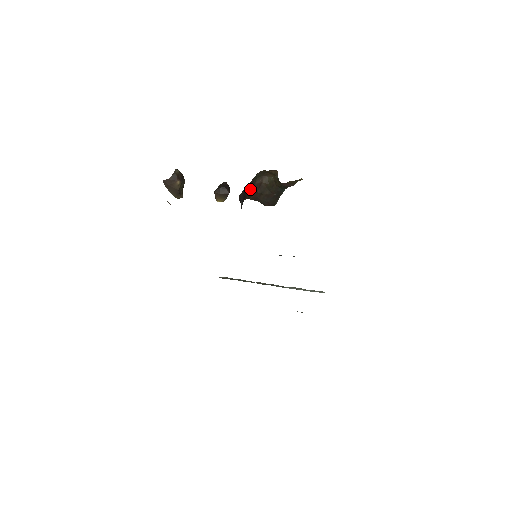
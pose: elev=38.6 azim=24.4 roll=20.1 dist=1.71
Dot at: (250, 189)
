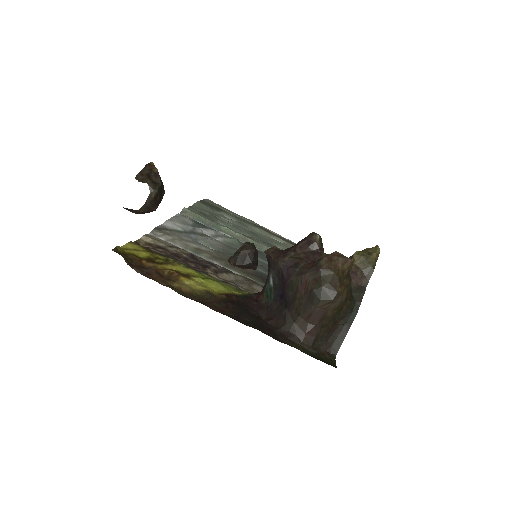
Dot at: (303, 310)
